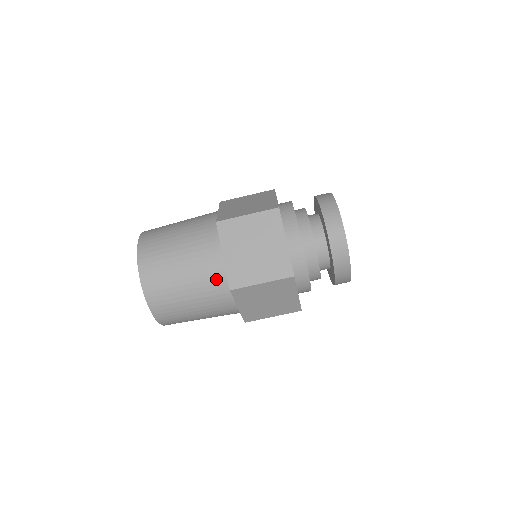
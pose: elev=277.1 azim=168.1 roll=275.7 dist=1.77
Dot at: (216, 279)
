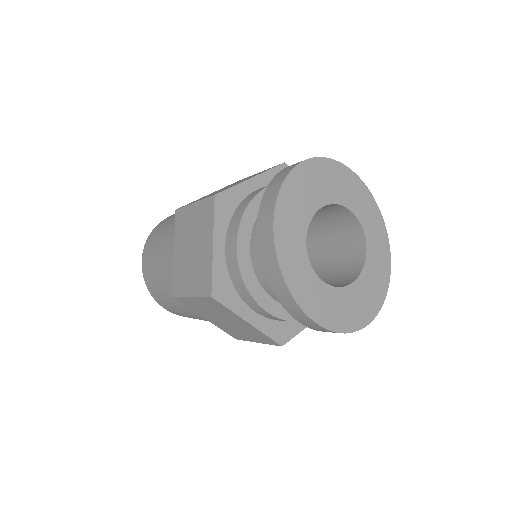
Dot at: occluded
